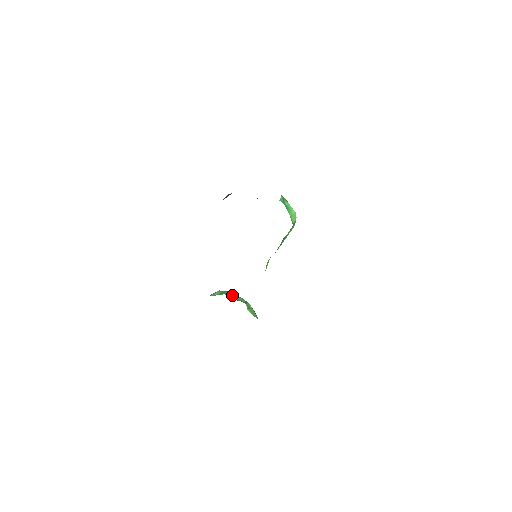
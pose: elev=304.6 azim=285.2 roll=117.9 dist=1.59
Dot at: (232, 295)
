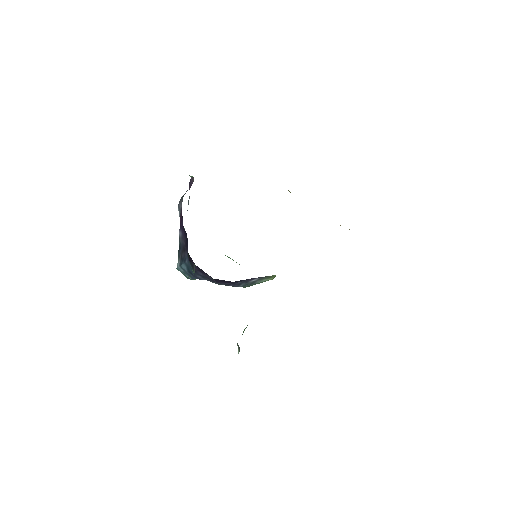
Dot at: occluded
